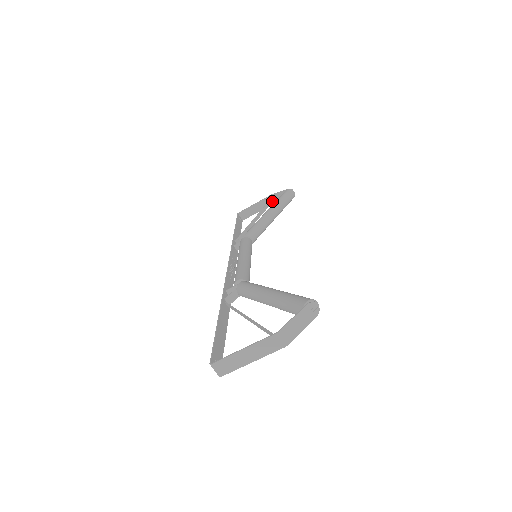
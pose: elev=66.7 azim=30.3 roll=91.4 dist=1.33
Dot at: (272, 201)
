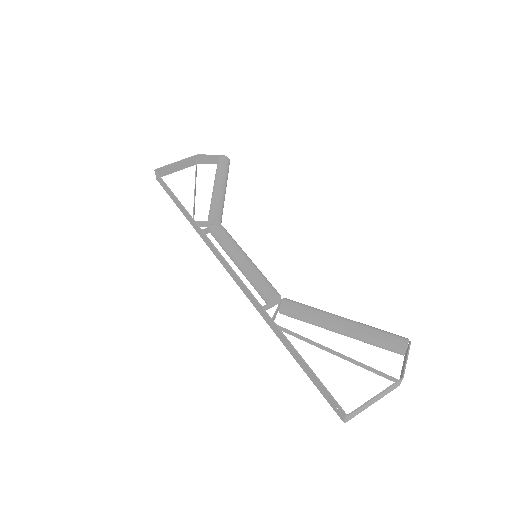
Dot at: (197, 162)
